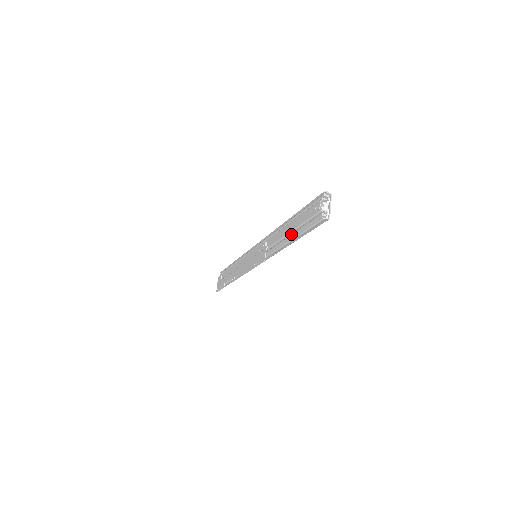
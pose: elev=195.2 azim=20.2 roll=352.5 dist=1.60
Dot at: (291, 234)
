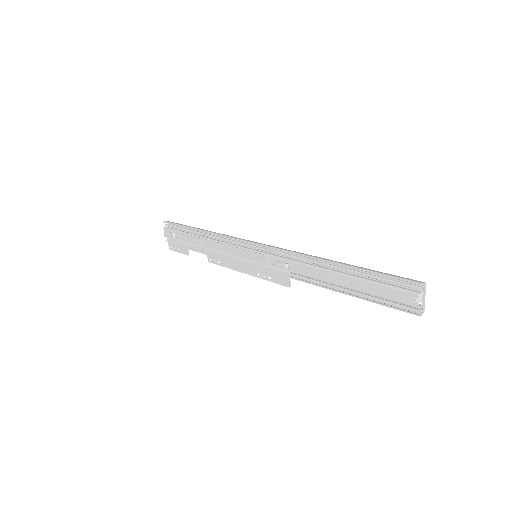
Dot at: (343, 285)
